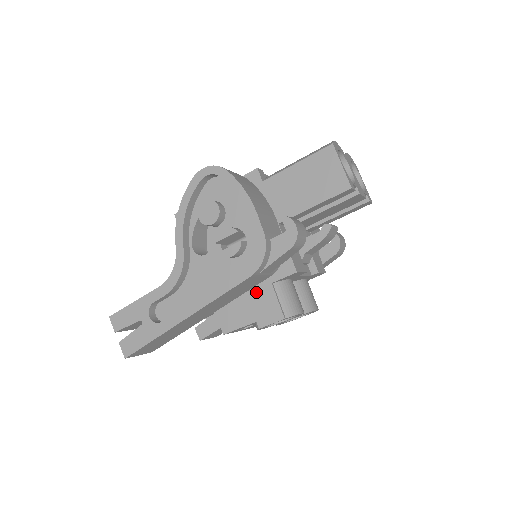
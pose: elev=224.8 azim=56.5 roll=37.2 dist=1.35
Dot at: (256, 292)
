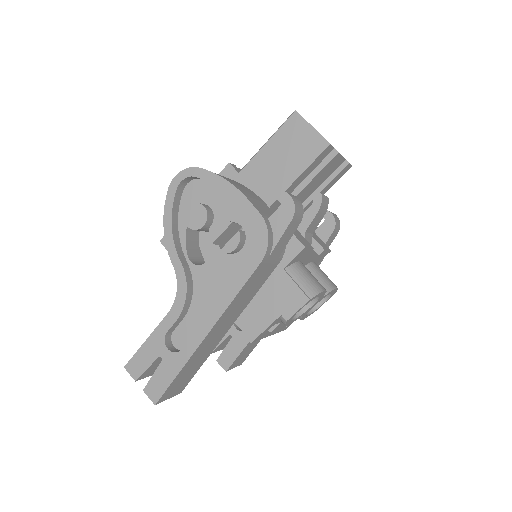
Dot at: (270, 285)
